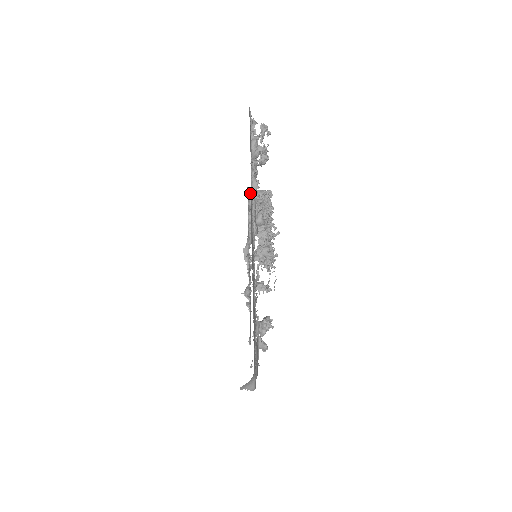
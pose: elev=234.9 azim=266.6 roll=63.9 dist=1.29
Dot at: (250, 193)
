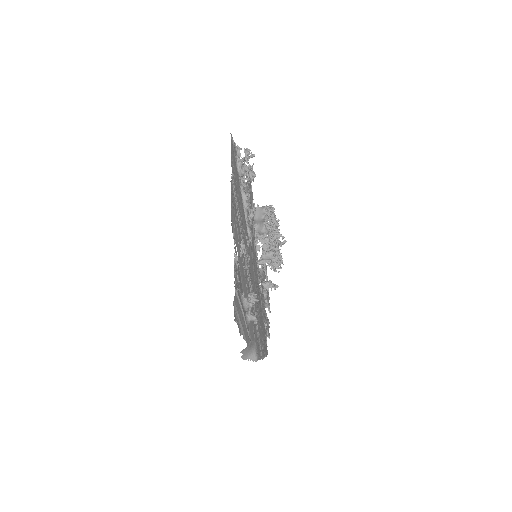
Dot at: occluded
